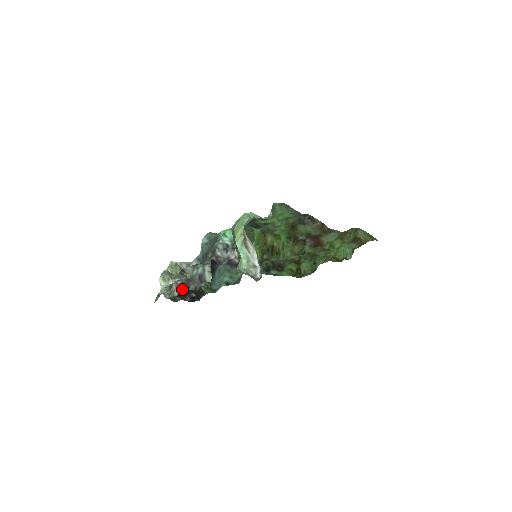
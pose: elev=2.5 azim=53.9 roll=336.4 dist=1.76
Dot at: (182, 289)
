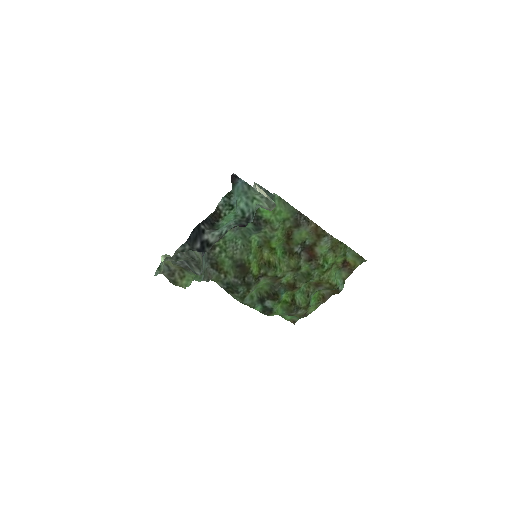
Dot at: (194, 230)
